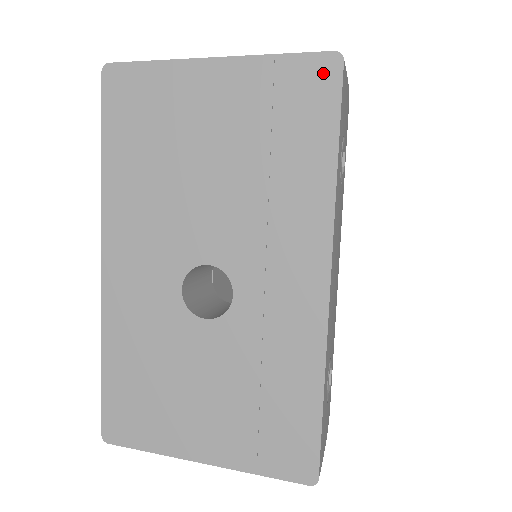
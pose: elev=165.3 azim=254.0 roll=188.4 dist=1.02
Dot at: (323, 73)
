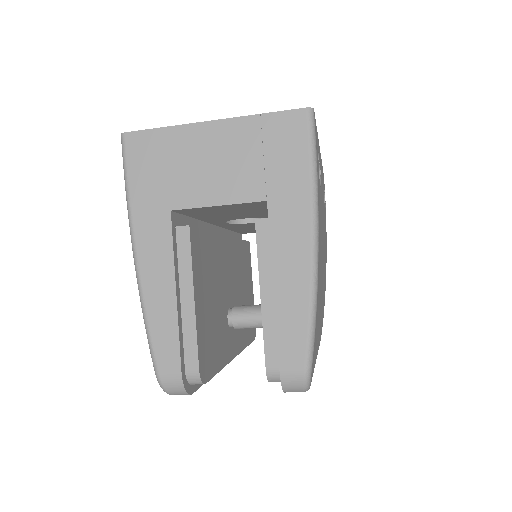
Dot at: occluded
